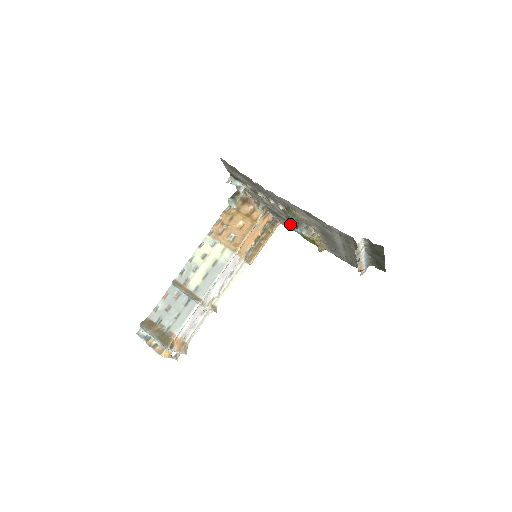
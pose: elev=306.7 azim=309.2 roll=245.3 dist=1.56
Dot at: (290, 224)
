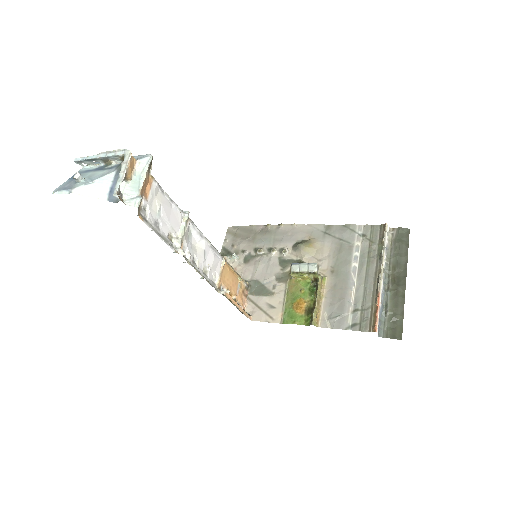
Dot at: (294, 263)
